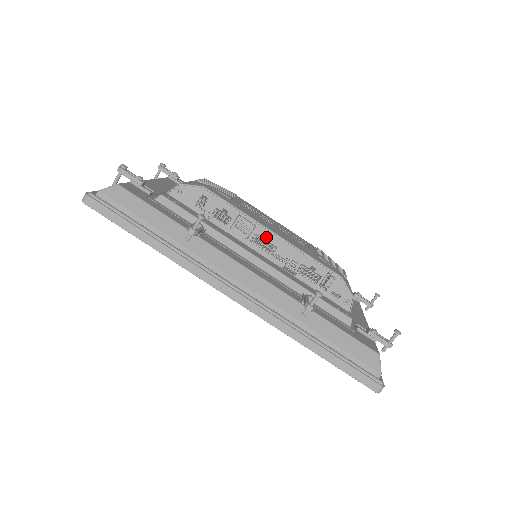
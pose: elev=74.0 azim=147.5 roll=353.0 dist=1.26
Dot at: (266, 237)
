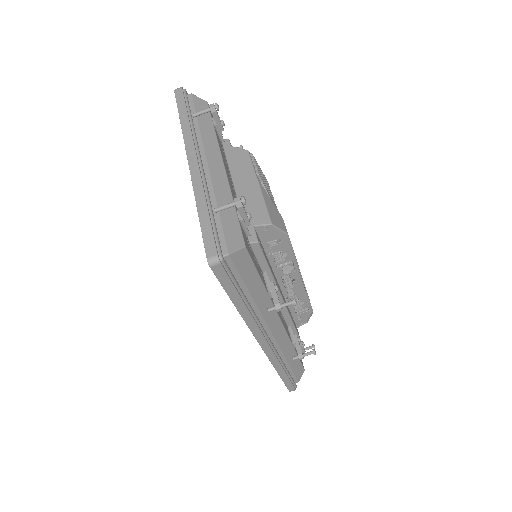
Dot at: occluded
